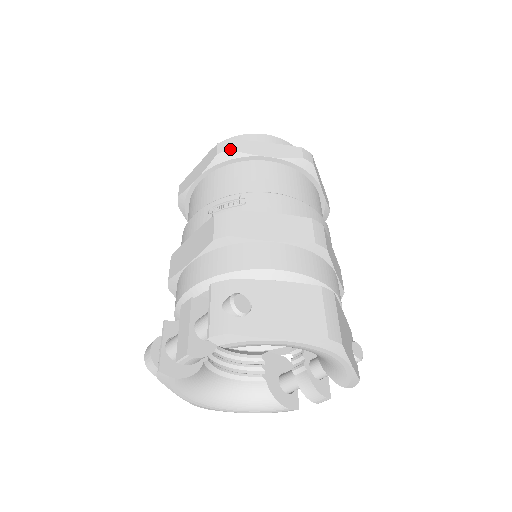
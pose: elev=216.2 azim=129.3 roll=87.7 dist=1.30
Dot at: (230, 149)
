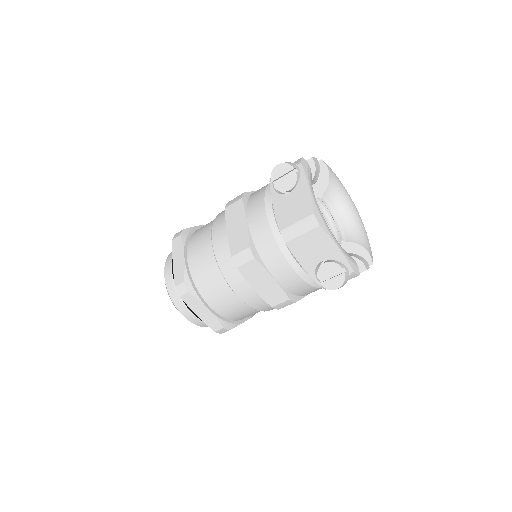
Dot at: occluded
